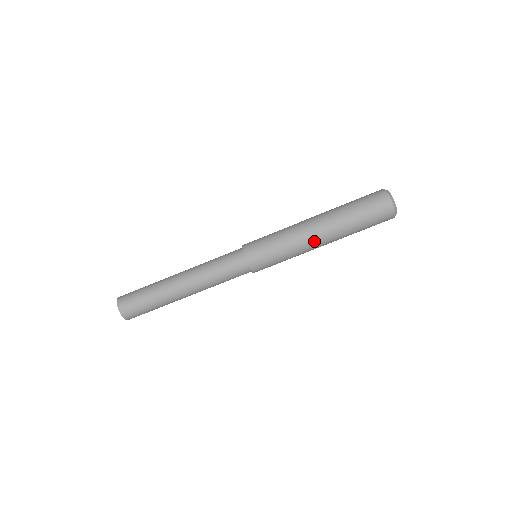
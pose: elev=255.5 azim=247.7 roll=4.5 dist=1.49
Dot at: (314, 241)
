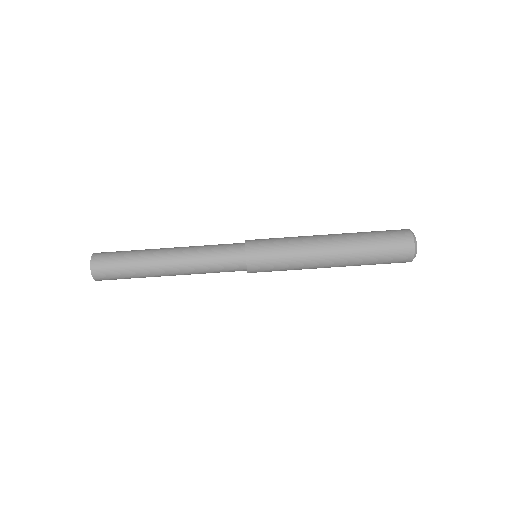
Dot at: (322, 262)
